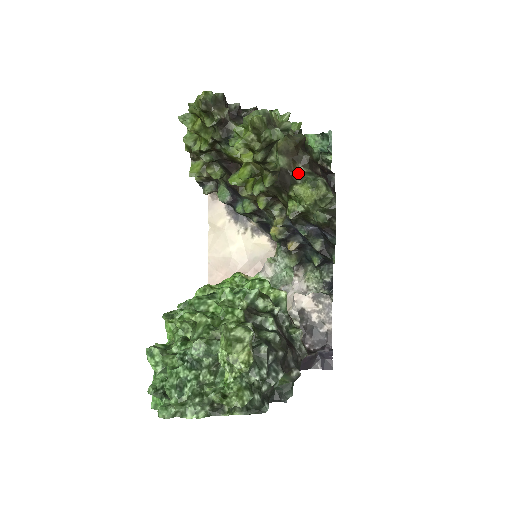
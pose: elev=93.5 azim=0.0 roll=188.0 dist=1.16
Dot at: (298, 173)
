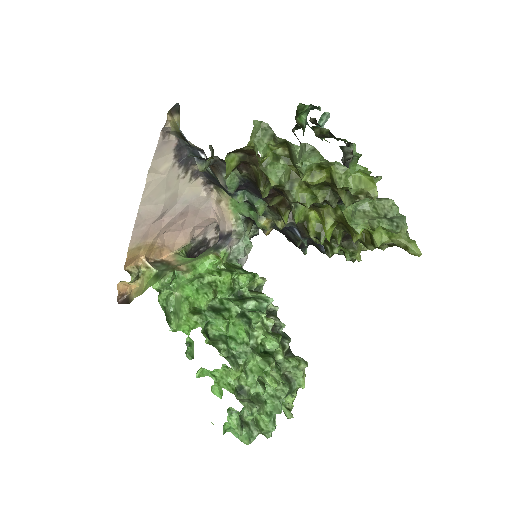
Dot at: occluded
